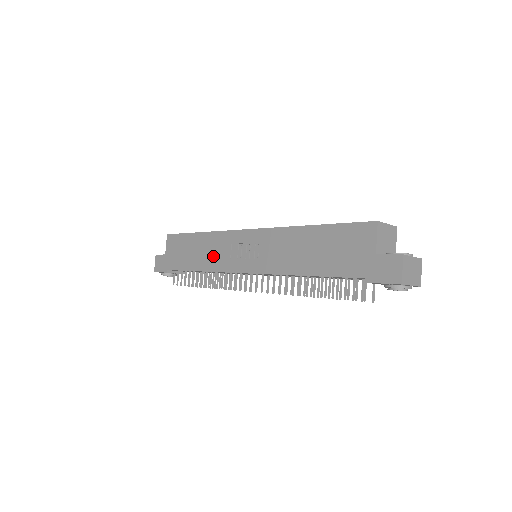
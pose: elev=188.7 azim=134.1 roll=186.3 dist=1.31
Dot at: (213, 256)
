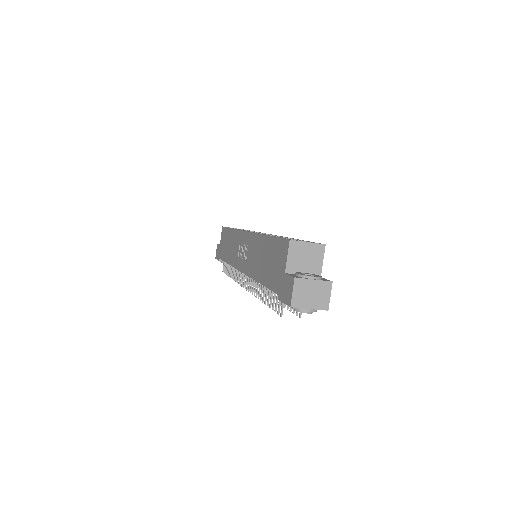
Dot at: (233, 252)
